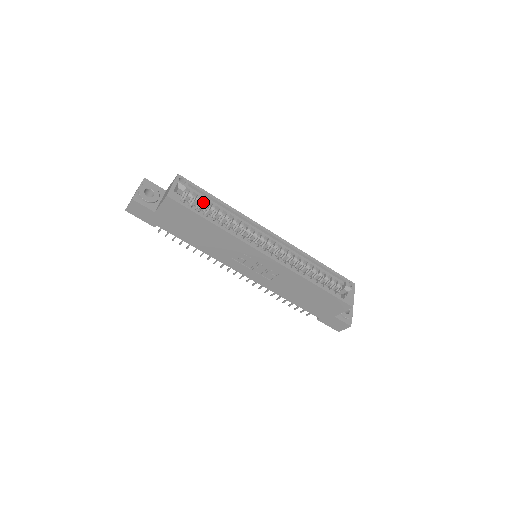
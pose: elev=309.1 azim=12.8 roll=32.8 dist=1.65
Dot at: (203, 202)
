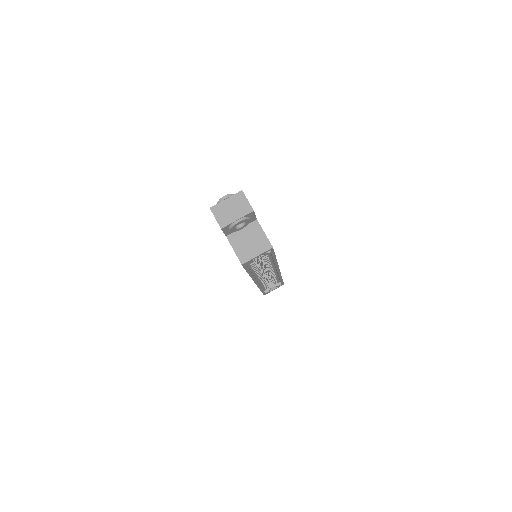
Dot at: occluded
